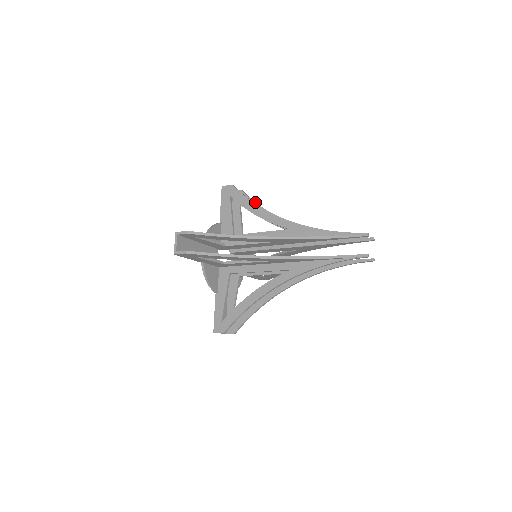
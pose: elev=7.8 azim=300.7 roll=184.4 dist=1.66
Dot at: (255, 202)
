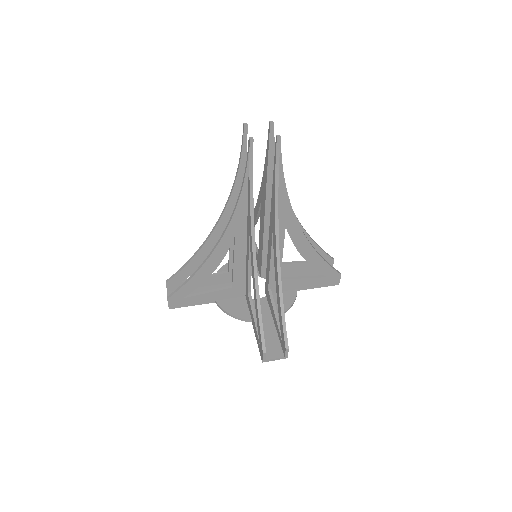
Dot at: occluded
